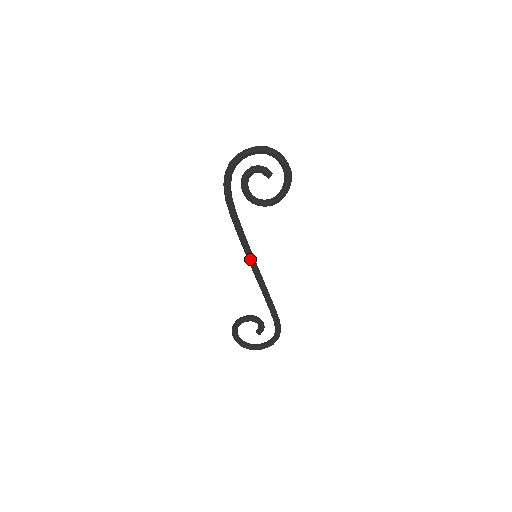
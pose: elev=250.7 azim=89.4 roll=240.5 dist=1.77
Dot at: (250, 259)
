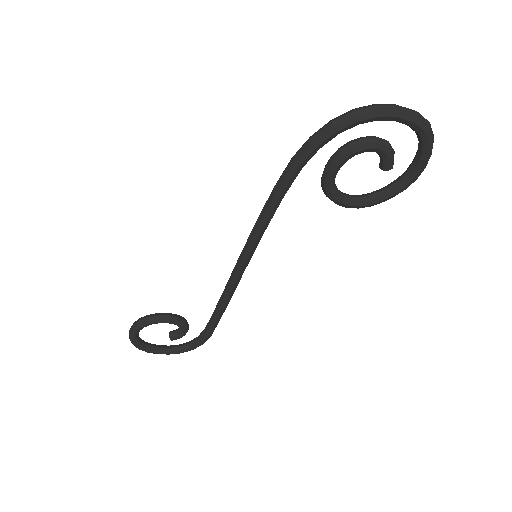
Dot at: (247, 259)
